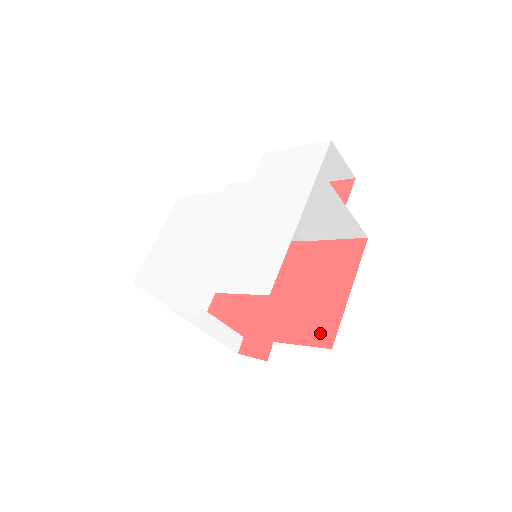
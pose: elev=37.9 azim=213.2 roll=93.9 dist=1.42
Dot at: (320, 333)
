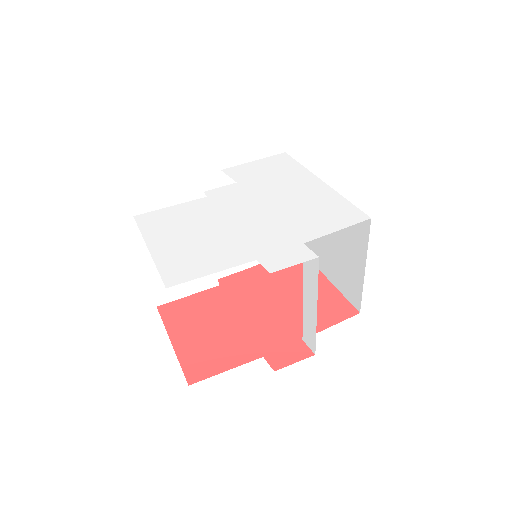
Dot at: (337, 310)
